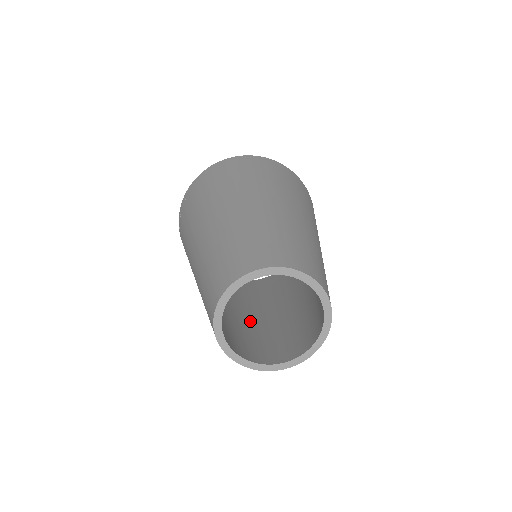
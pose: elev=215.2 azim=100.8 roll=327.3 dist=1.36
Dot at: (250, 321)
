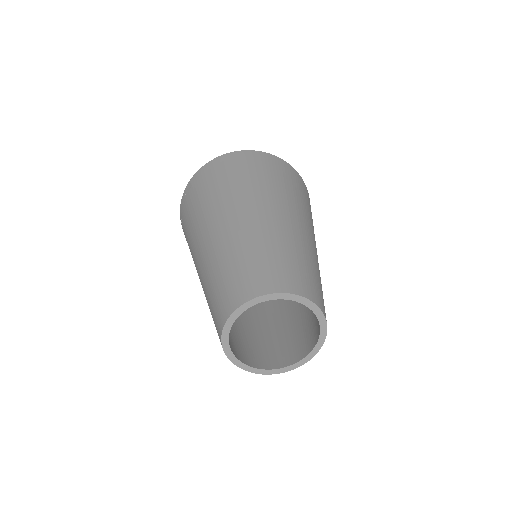
Dot at: (252, 317)
